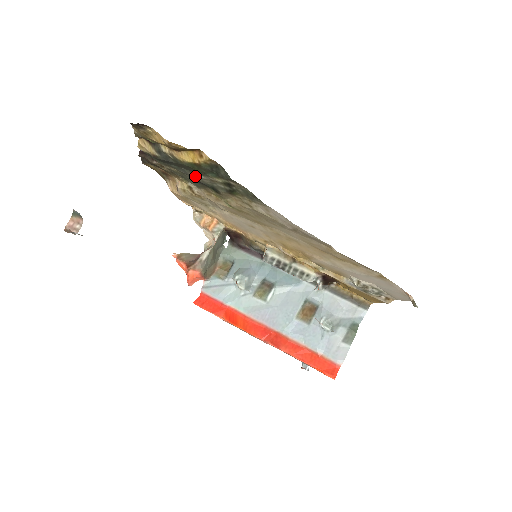
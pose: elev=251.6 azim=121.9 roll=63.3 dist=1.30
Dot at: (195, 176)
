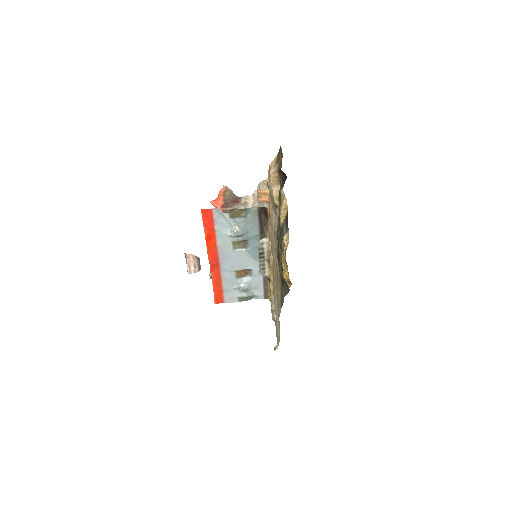
Dot at: (280, 249)
